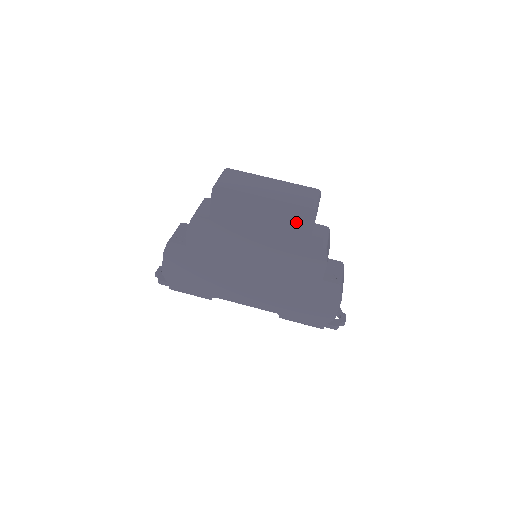
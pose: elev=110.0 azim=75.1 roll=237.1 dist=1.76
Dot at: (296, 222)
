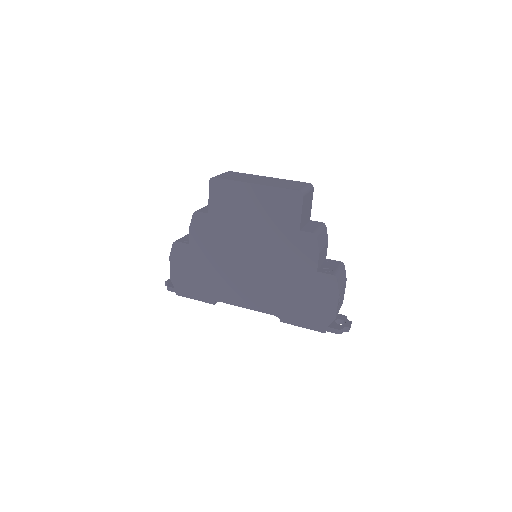
Dot at: (285, 207)
